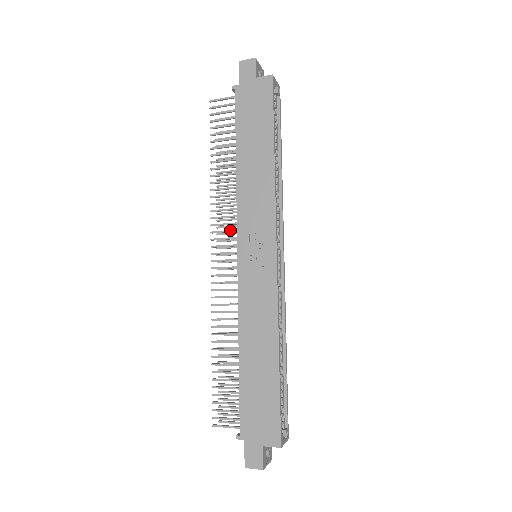
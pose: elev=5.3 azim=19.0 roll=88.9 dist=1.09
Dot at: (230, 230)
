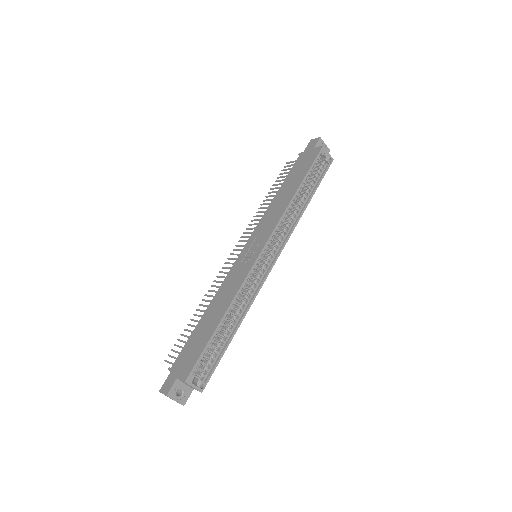
Dot at: occluded
